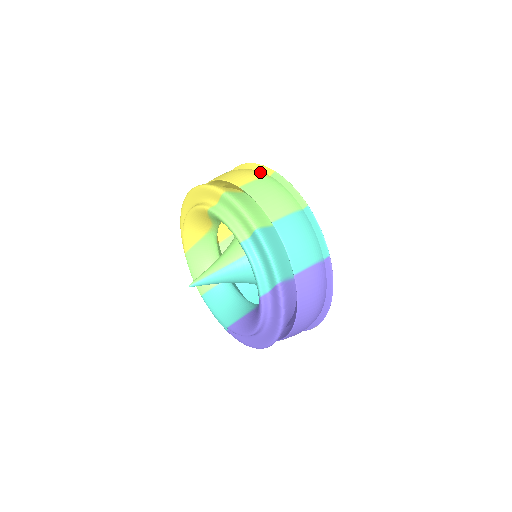
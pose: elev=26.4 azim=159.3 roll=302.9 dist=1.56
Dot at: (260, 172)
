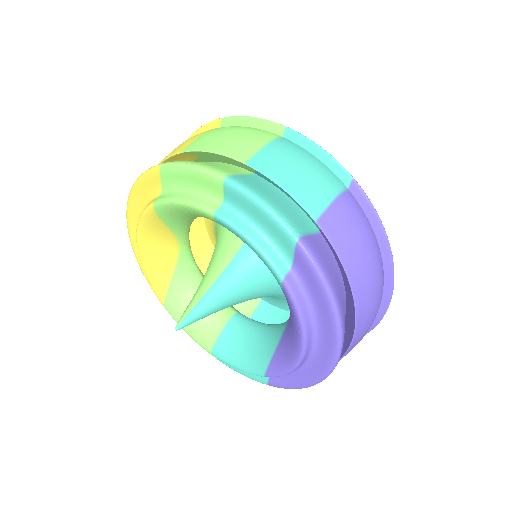
Dot at: occluded
